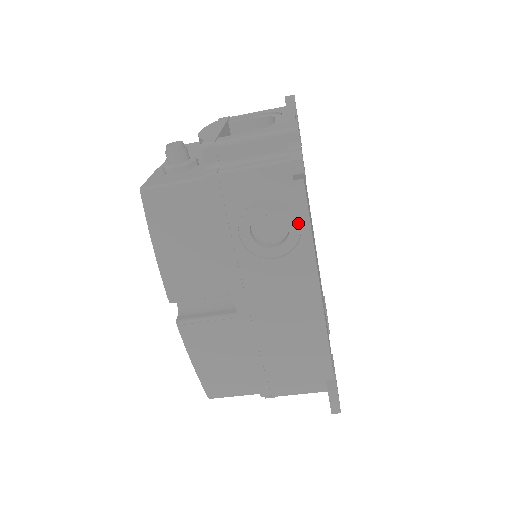
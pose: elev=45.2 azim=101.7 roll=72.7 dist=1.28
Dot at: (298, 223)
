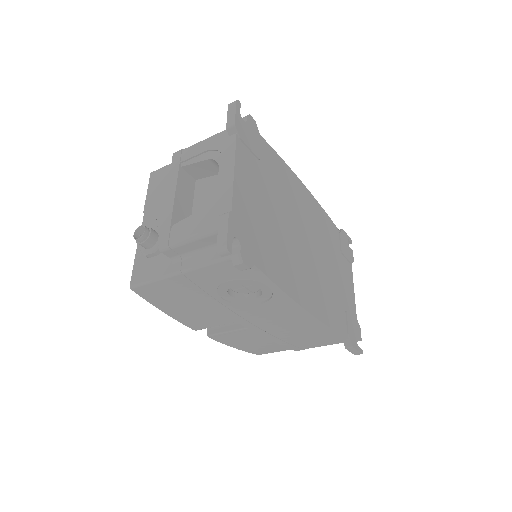
Dot at: (266, 286)
